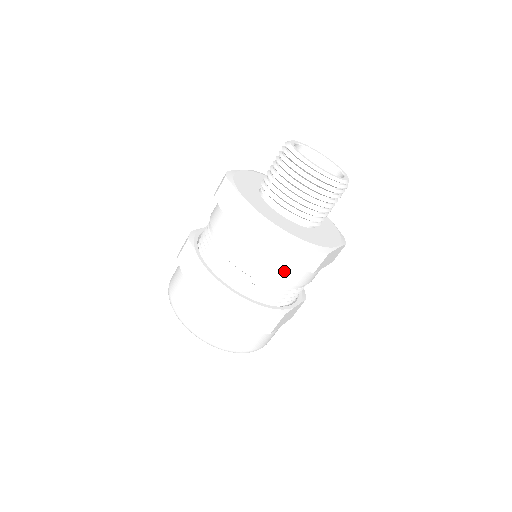
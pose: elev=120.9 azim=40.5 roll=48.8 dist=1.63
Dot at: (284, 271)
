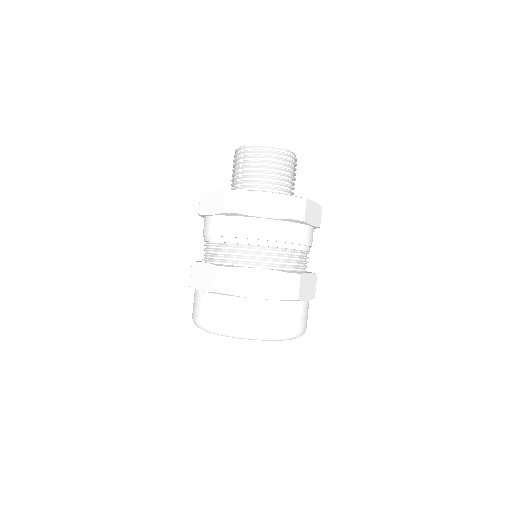
Dot at: (279, 229)
